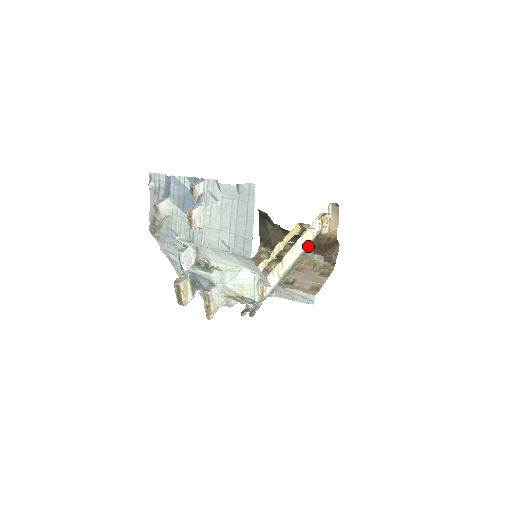
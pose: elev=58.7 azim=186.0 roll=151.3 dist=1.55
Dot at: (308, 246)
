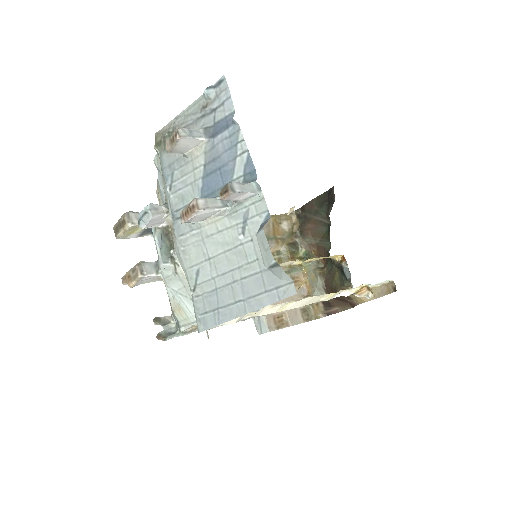
Dot at: (328, 273)
